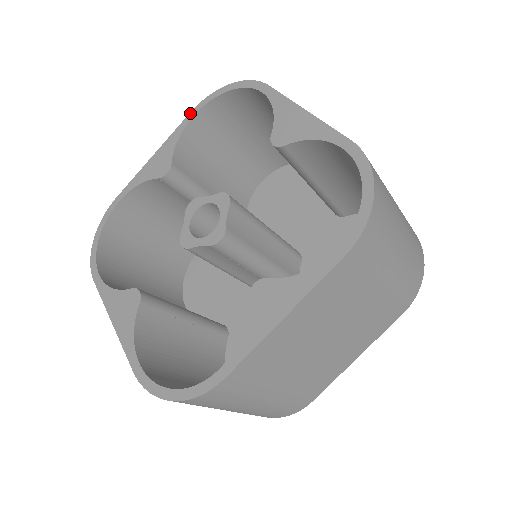
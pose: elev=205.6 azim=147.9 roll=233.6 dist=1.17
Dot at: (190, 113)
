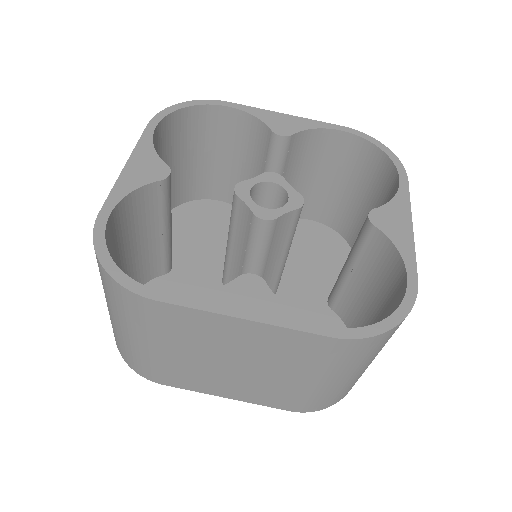
Dot at: (148, 125)
